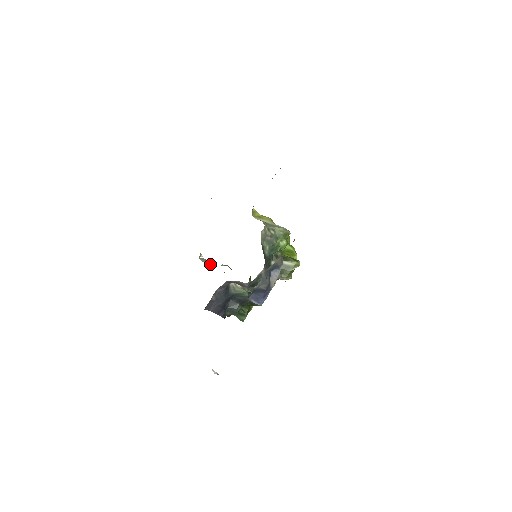
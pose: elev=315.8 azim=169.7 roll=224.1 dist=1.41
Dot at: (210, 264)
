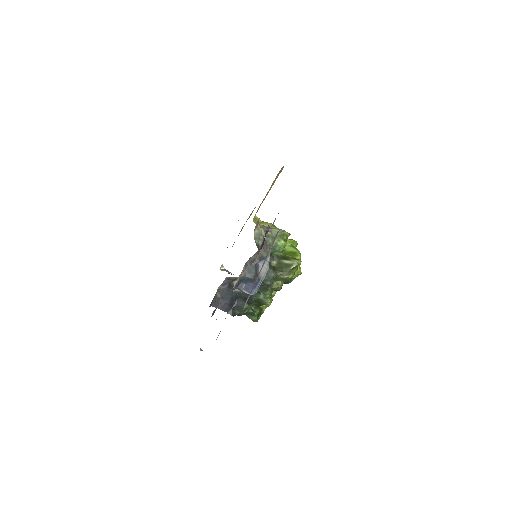
Dot at: (231, 274)
